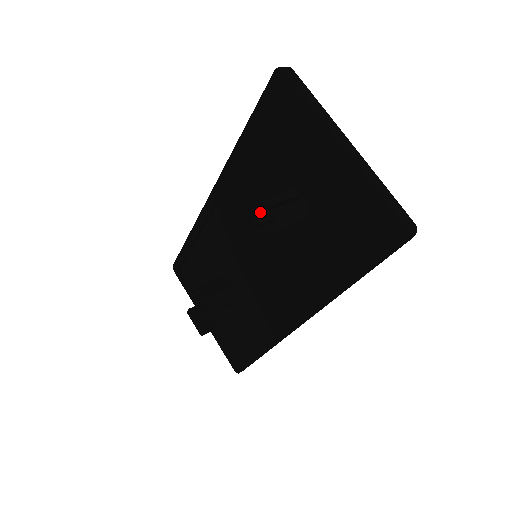
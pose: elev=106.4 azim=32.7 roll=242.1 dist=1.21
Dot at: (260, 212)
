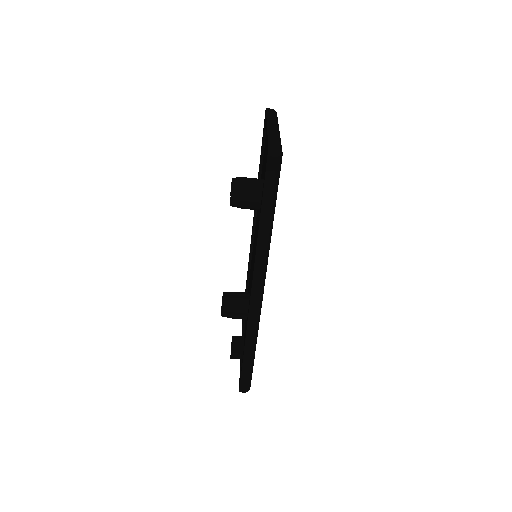
Dot at: occluded
